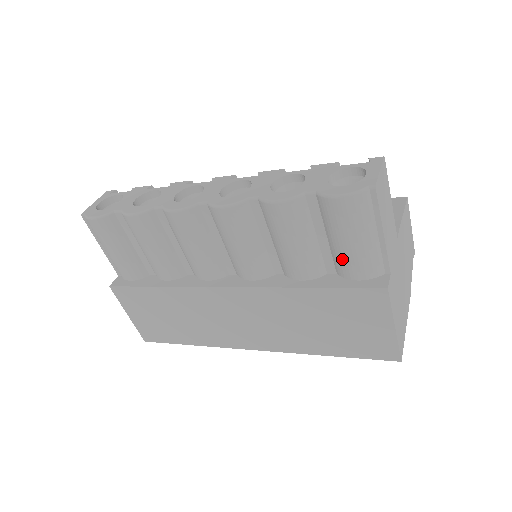
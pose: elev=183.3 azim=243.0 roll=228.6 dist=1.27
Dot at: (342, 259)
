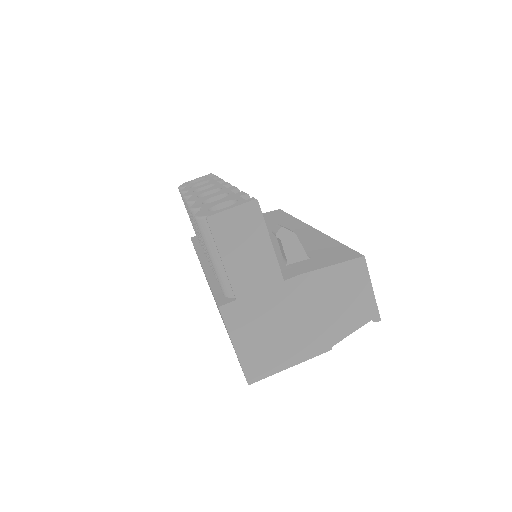
Dot at: occluded
